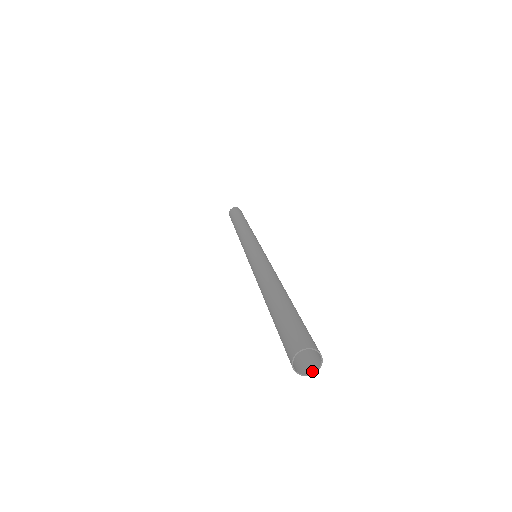
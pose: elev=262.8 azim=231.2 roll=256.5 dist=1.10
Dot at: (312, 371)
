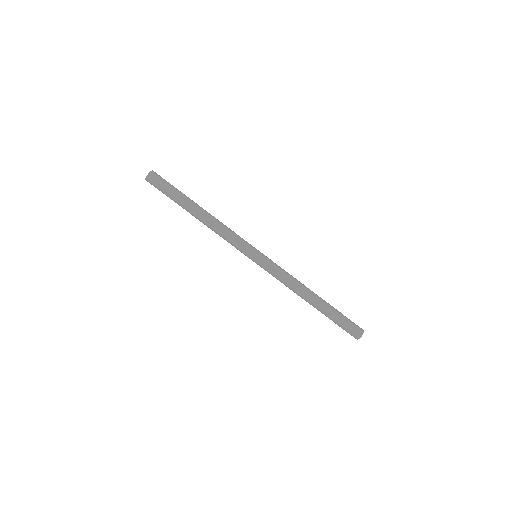
Dot at: occluded
